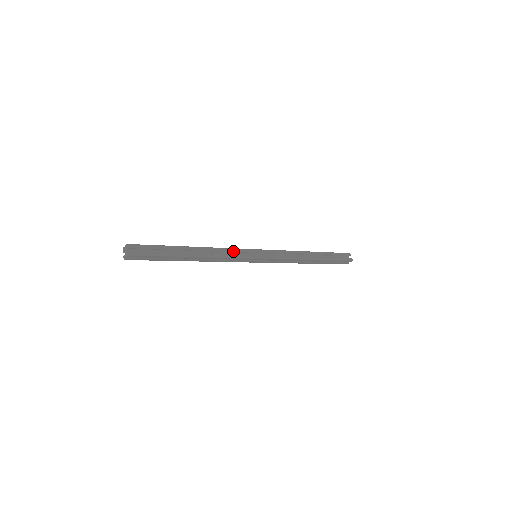
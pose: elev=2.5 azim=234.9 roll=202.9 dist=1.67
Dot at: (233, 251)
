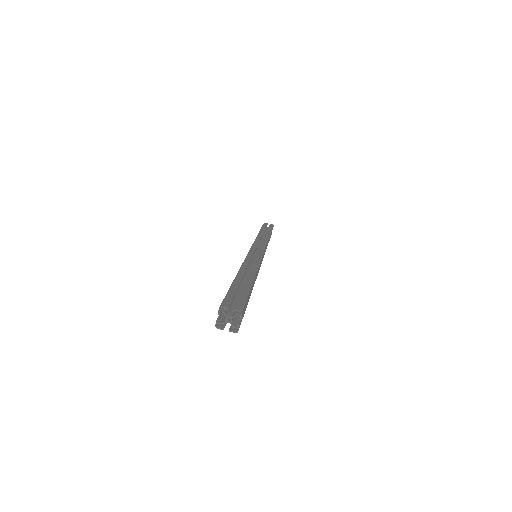
Dot at: (251, 257)
